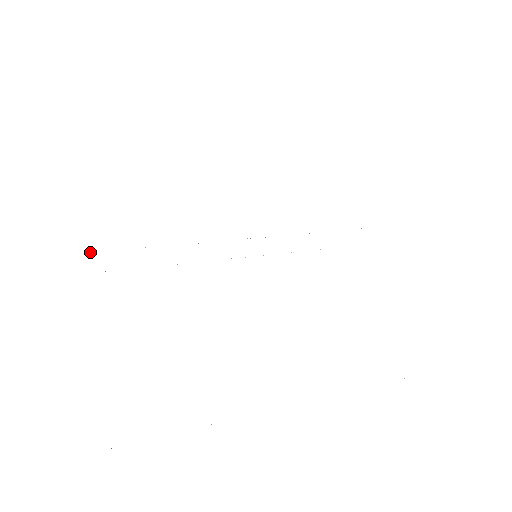
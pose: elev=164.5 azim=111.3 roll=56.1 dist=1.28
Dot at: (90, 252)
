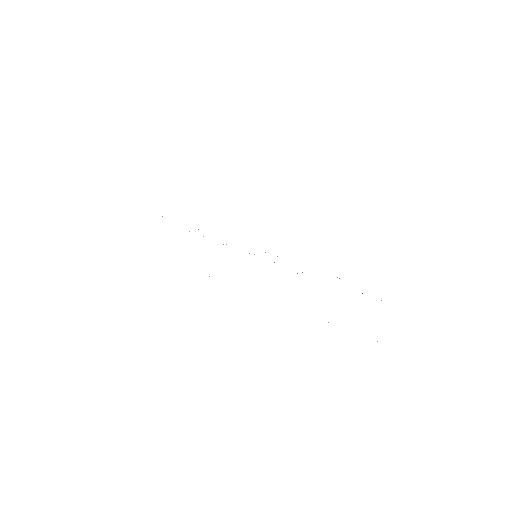
Dot at: occluded
